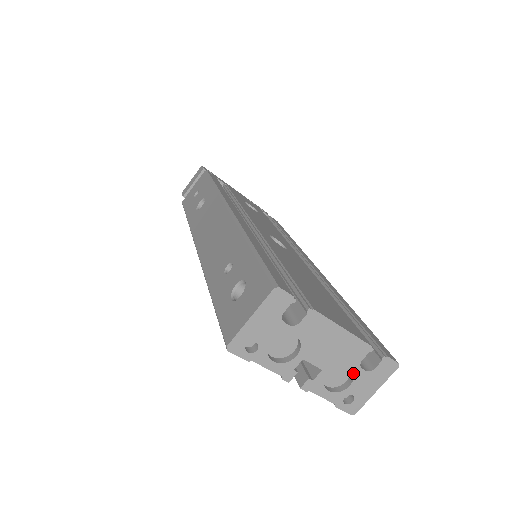
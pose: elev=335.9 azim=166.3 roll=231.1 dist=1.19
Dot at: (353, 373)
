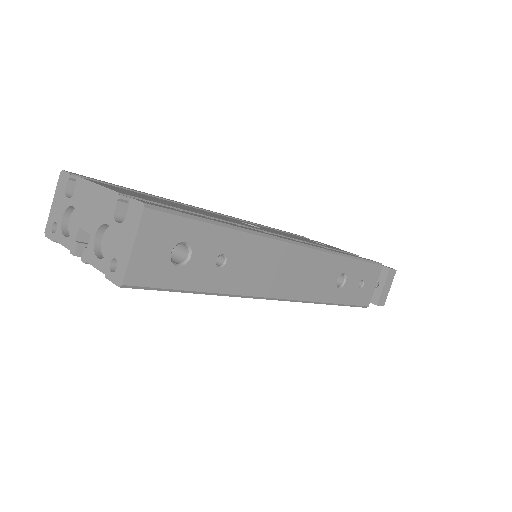
Dot at: (113, 231)
